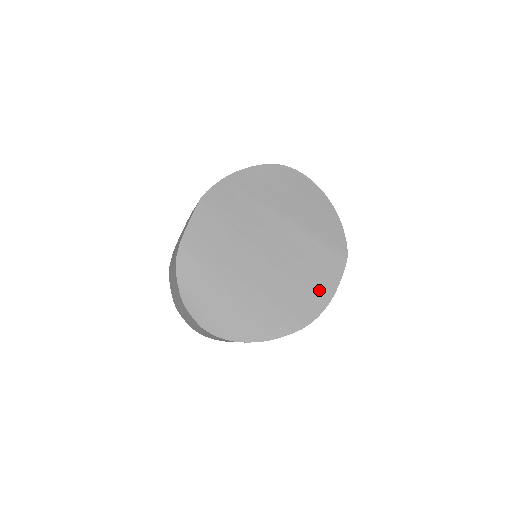
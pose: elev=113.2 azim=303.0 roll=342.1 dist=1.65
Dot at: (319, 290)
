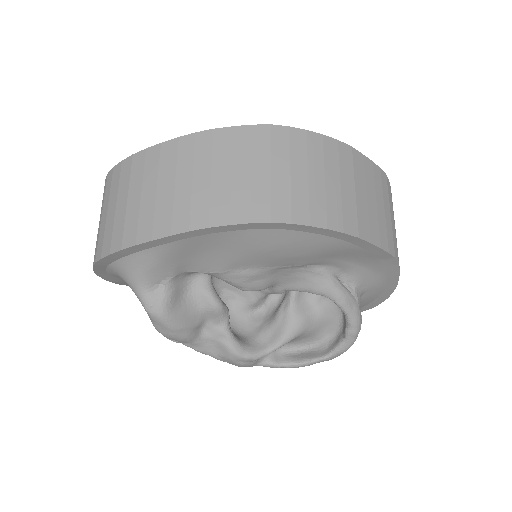
Dot at: occluded
